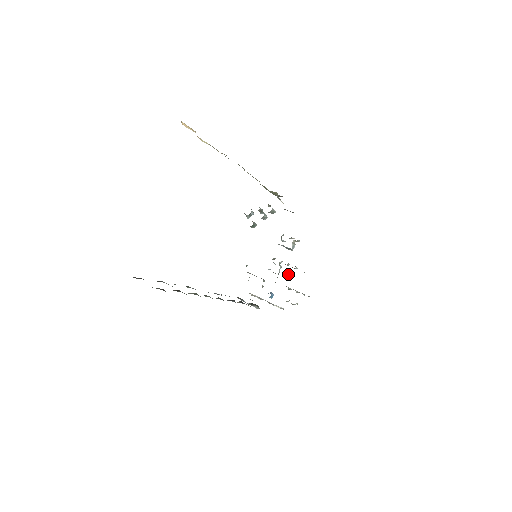
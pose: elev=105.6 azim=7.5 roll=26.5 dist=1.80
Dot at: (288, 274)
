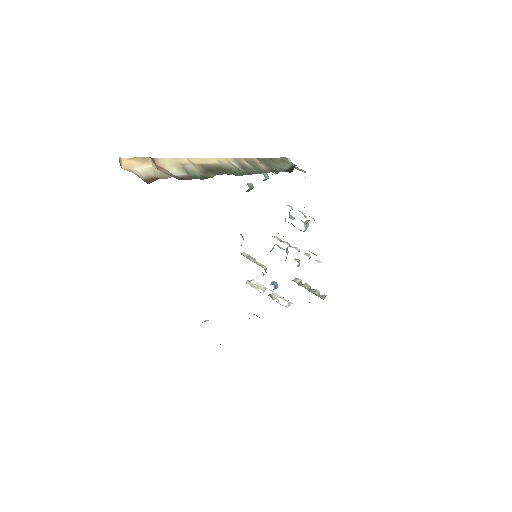
Dot at: (298, 264)
